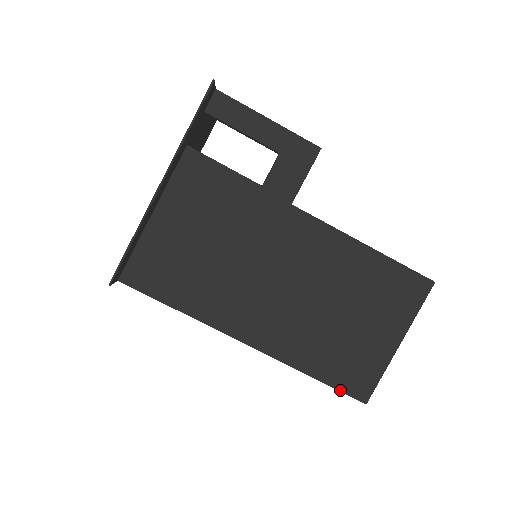
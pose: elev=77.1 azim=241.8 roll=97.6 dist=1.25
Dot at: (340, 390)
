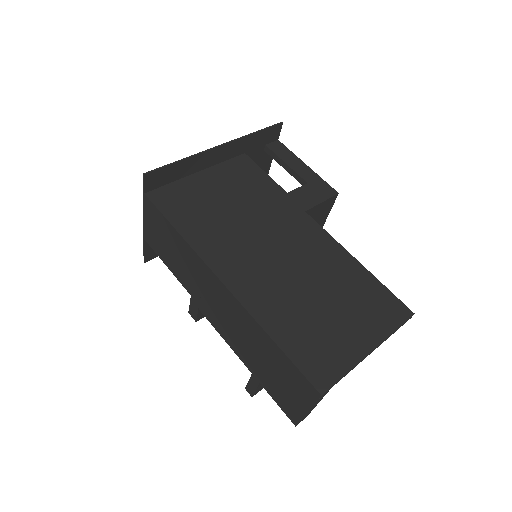
Dot at: (298, 366)
